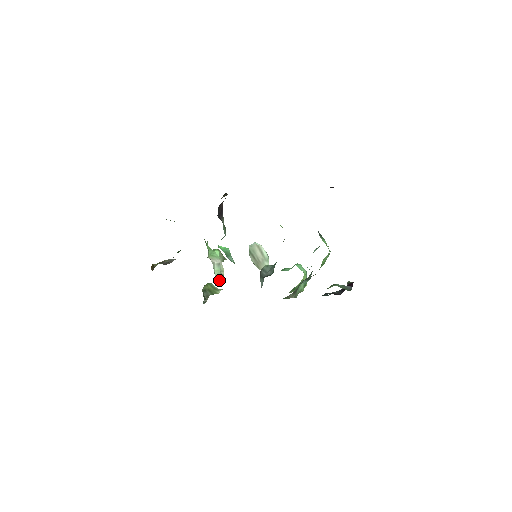
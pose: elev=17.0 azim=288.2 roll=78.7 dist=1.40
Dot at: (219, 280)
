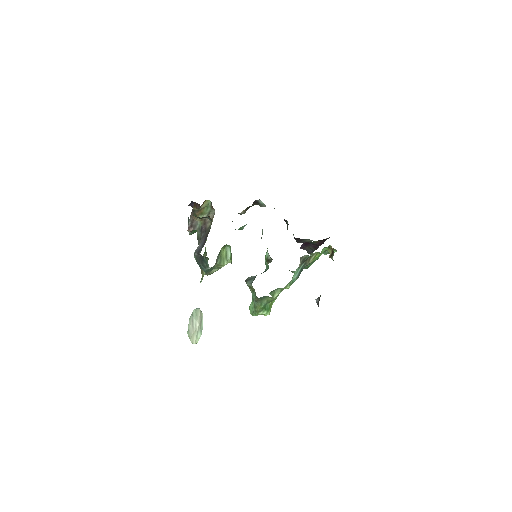
Dot at: occluded
